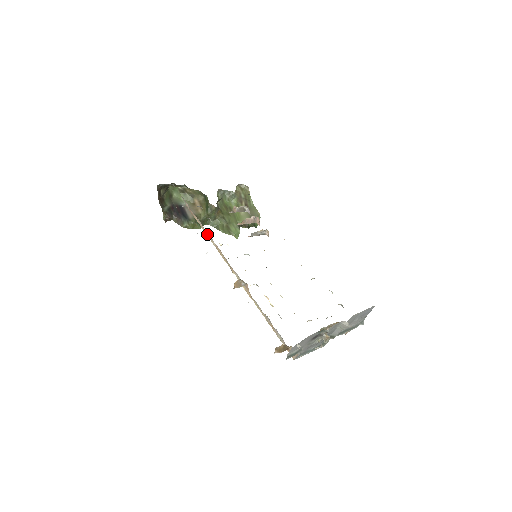
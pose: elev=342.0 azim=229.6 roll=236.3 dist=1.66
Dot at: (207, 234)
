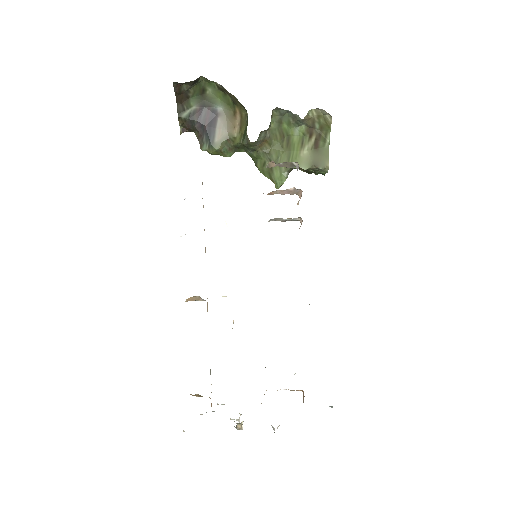
Dot at: occluded
